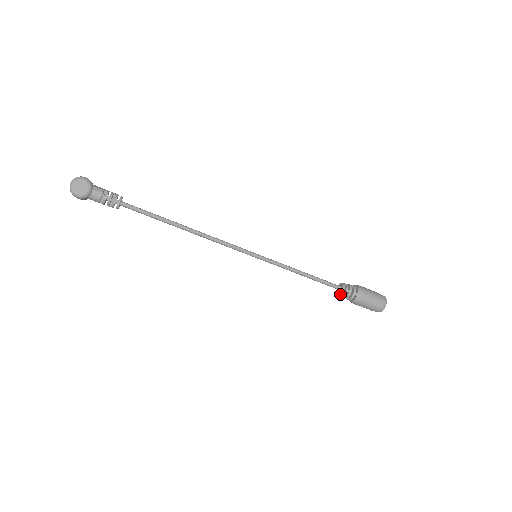
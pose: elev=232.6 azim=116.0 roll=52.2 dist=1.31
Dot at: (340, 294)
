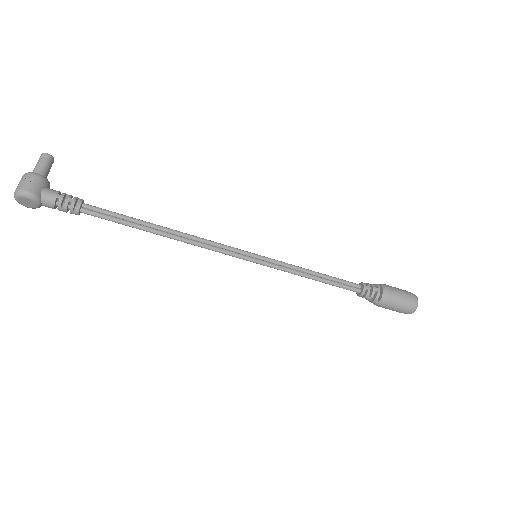
Dot at: (358, 293)
